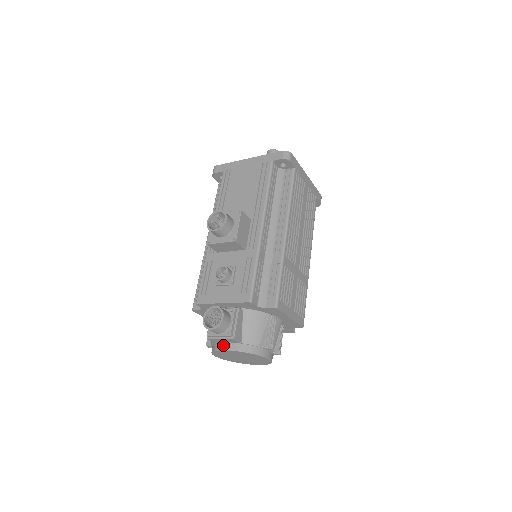
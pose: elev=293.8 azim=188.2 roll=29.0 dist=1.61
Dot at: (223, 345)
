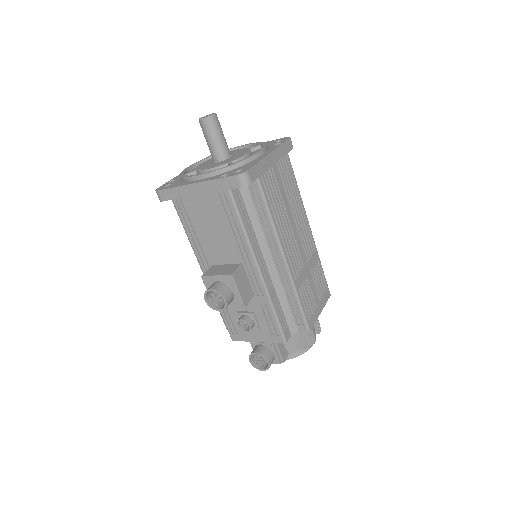
Dot at: occluded
